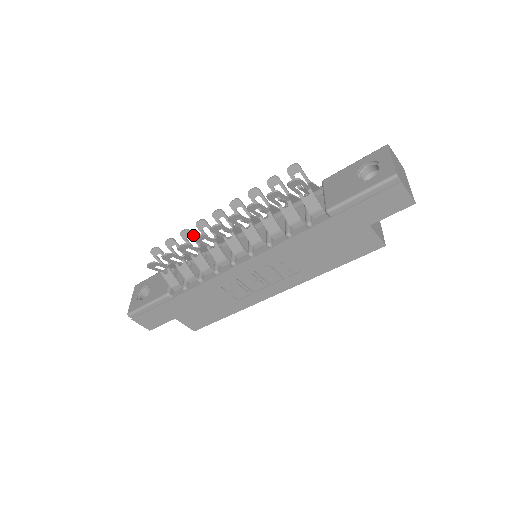
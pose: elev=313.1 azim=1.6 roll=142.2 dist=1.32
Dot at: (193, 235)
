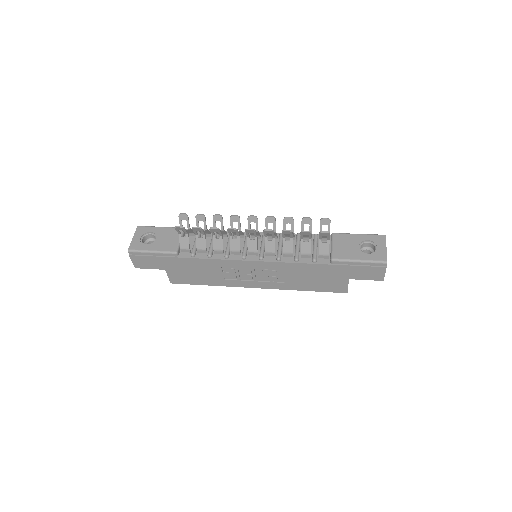
Dot at: occluded
